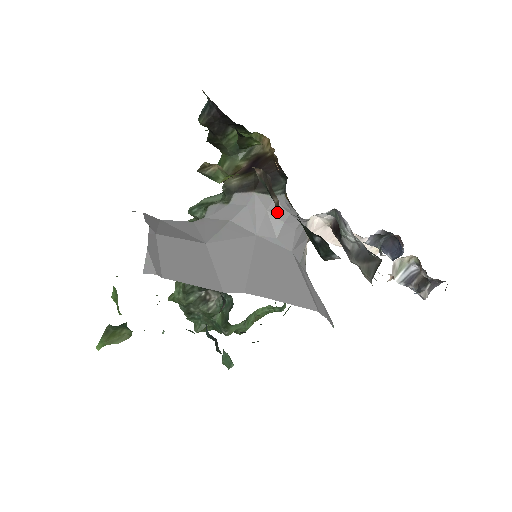
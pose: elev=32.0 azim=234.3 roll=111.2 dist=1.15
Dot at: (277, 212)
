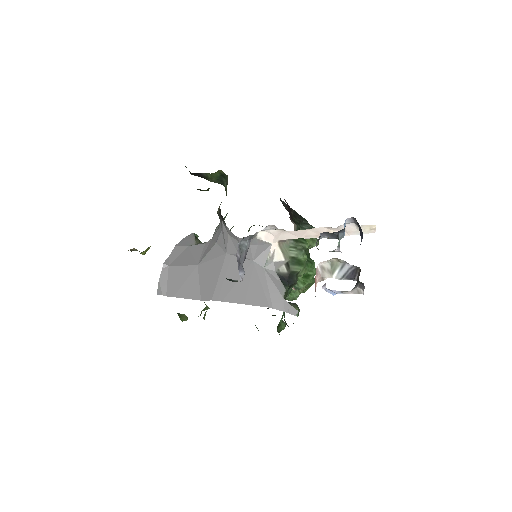
Dot at: occluded
